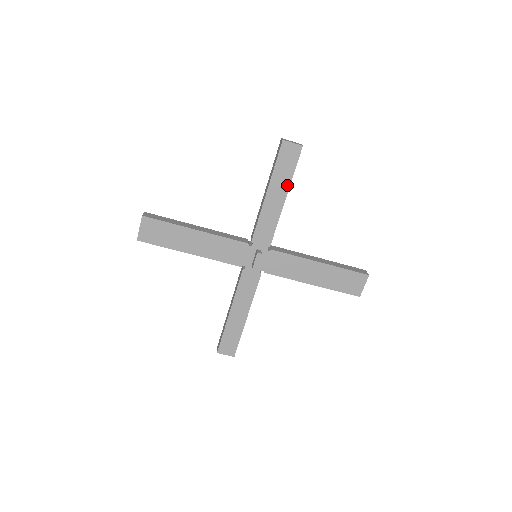
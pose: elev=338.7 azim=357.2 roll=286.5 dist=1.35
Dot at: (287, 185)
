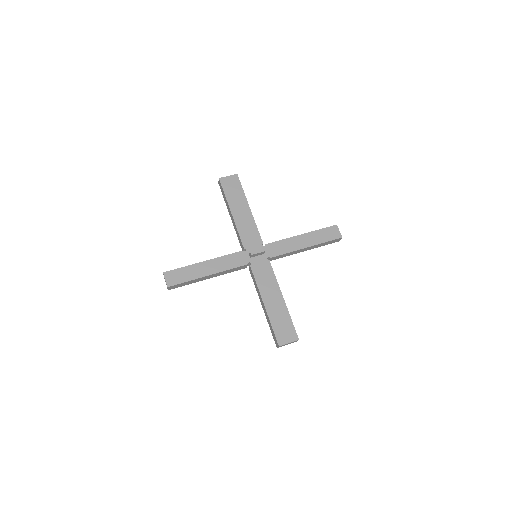
Dot at: (315, 243)
